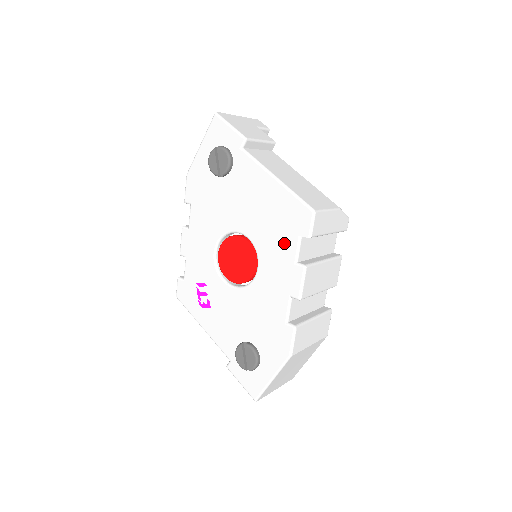
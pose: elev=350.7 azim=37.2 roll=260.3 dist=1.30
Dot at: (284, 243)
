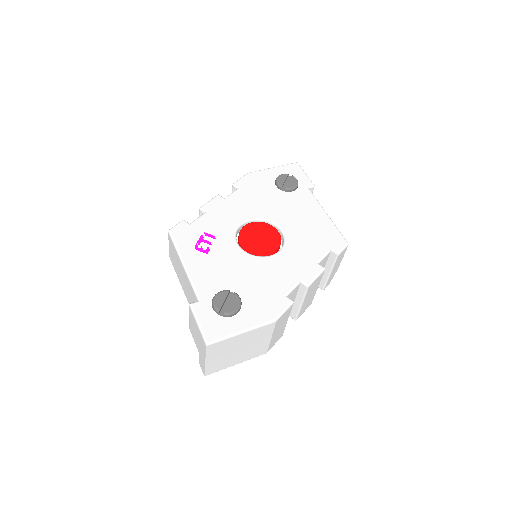
Dot at: (314, 248)
